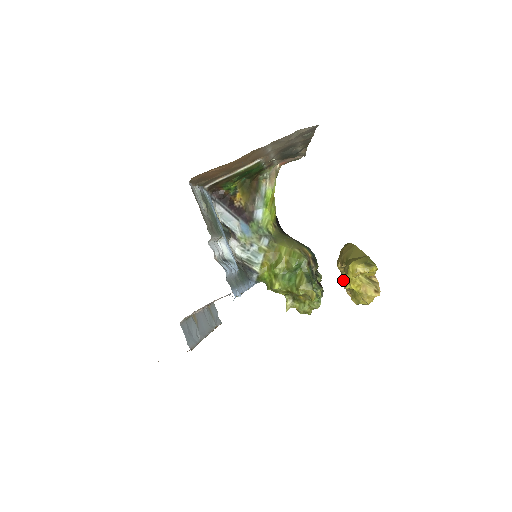
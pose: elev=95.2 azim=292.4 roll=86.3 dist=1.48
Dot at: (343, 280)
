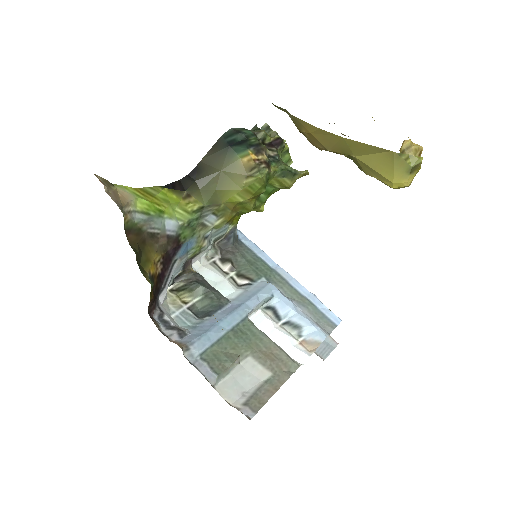
Dot at: occluded
